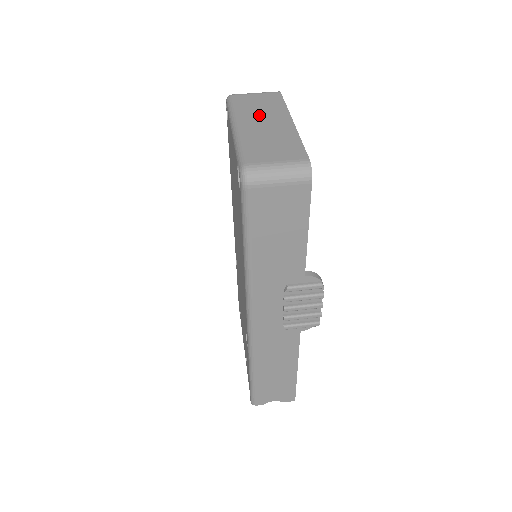
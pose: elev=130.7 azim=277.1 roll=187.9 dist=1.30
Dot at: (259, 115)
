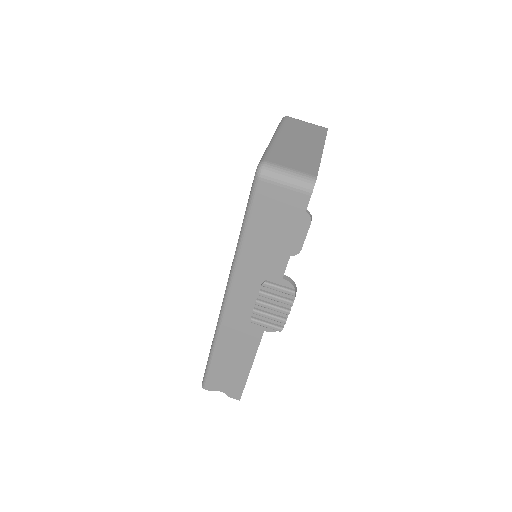
Dot at: (299, 136)
